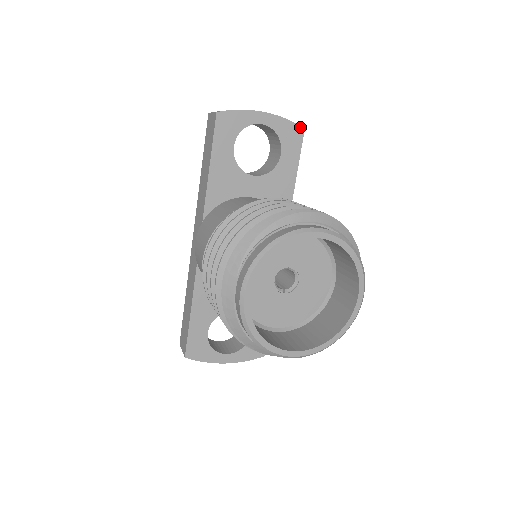
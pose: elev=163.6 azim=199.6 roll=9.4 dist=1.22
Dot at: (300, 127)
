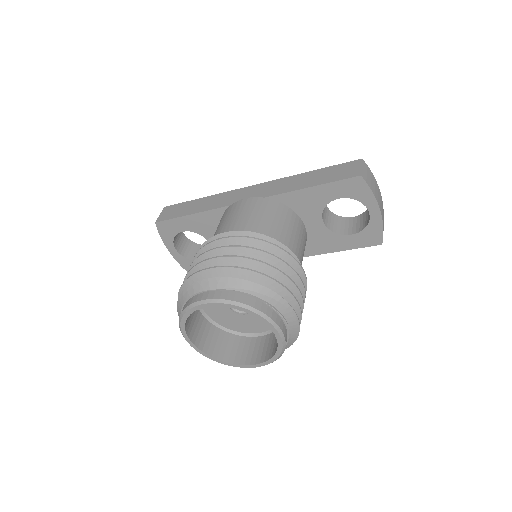
Dot at: (382, 241)
